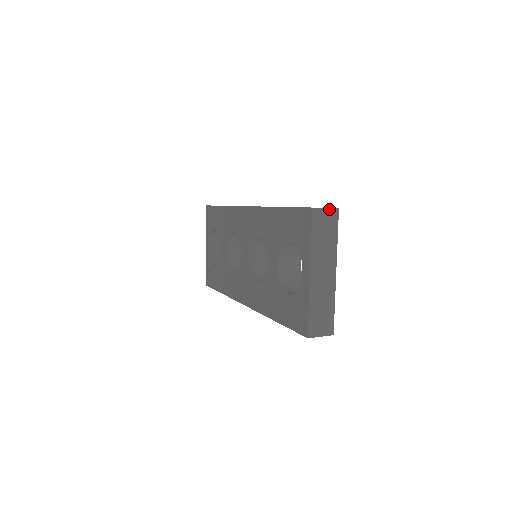
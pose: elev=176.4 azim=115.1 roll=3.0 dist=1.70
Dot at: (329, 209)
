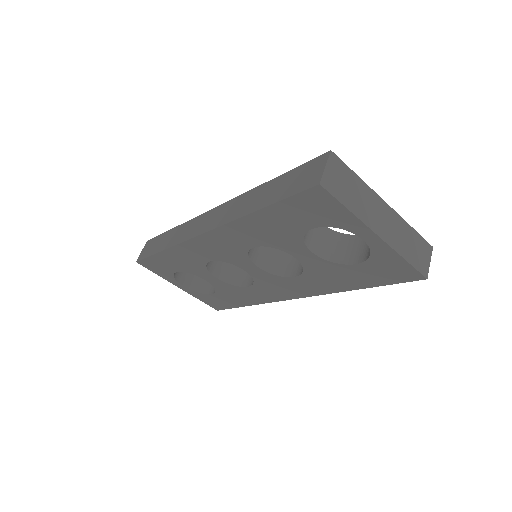
Dot at: (328, 164)
